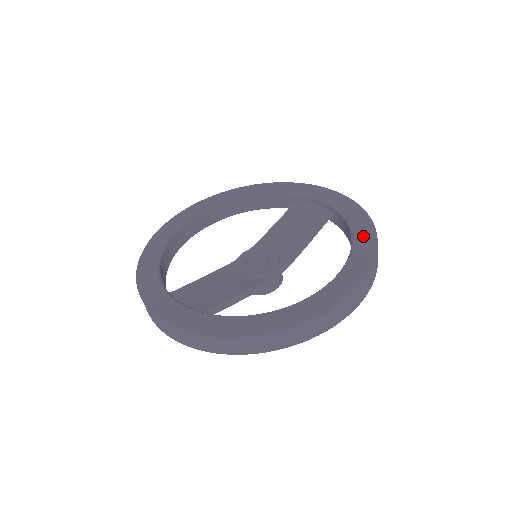
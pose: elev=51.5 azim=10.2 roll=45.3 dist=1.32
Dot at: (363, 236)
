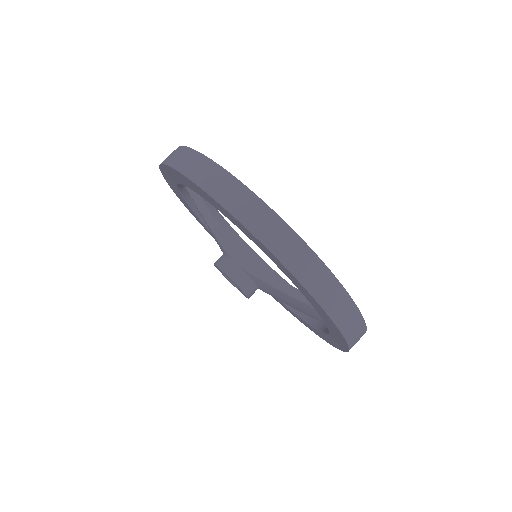
Dot at: occluded
